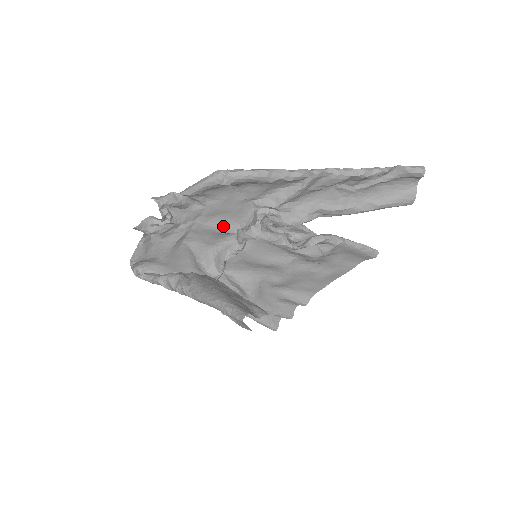
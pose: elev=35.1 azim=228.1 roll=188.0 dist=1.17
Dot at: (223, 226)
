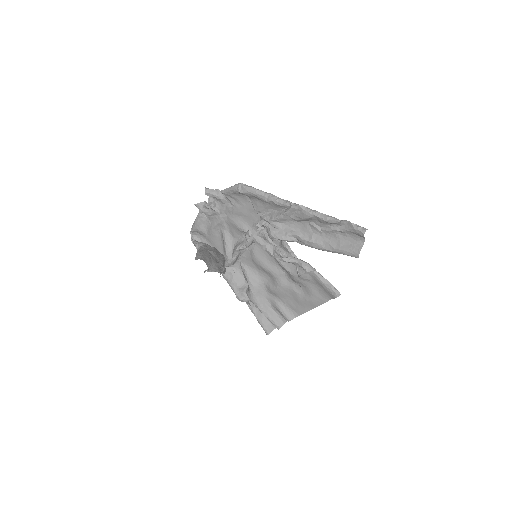
Dot at: (241, 225)
